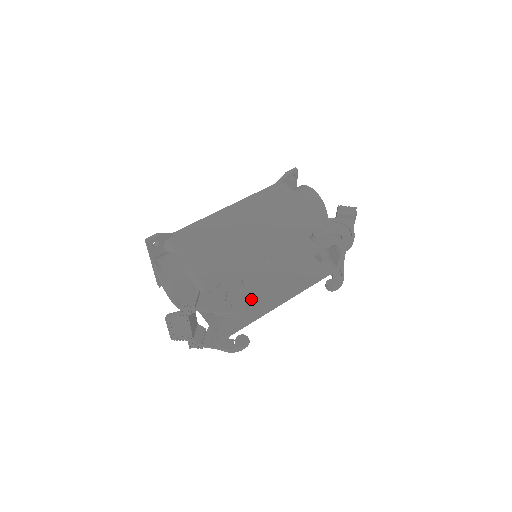
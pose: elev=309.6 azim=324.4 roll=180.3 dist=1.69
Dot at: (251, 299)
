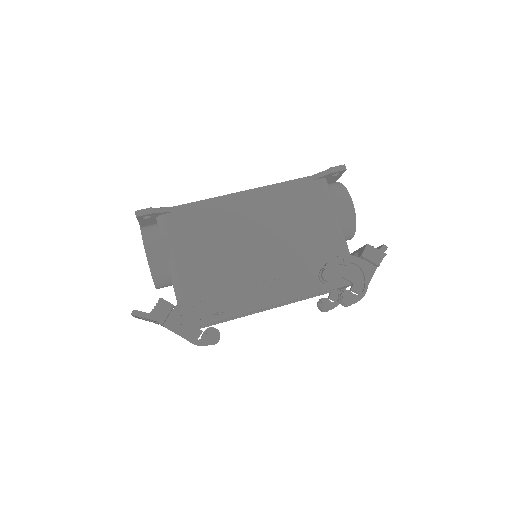
Dot at: occluded
